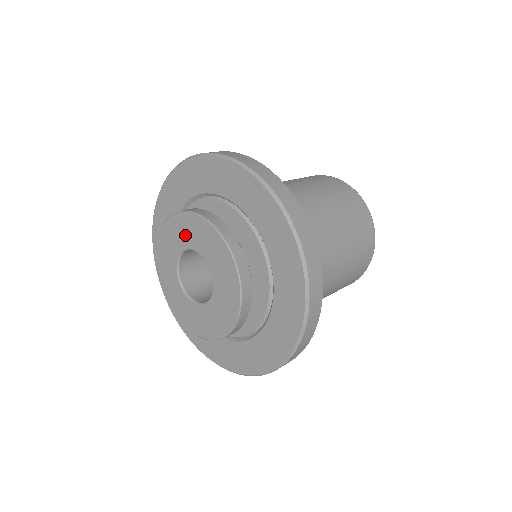
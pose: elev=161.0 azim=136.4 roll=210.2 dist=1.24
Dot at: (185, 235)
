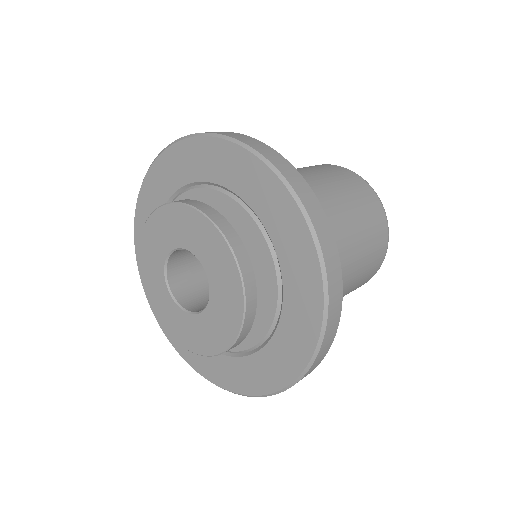
Dot at: (180, 231)
